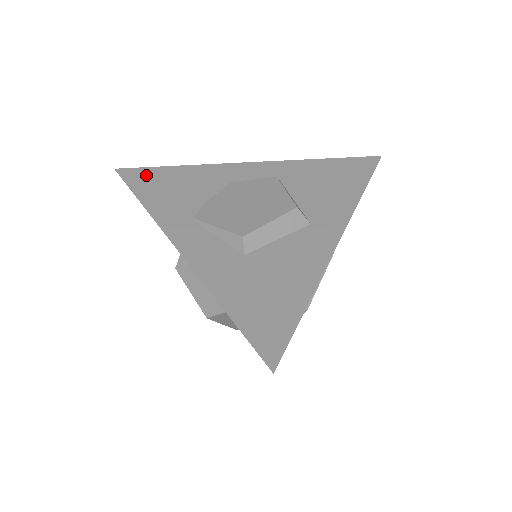
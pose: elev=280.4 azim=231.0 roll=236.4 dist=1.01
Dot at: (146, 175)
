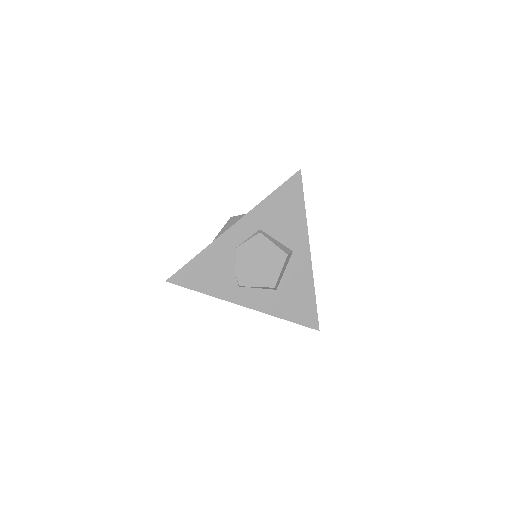
Dot at: (188, 274)
